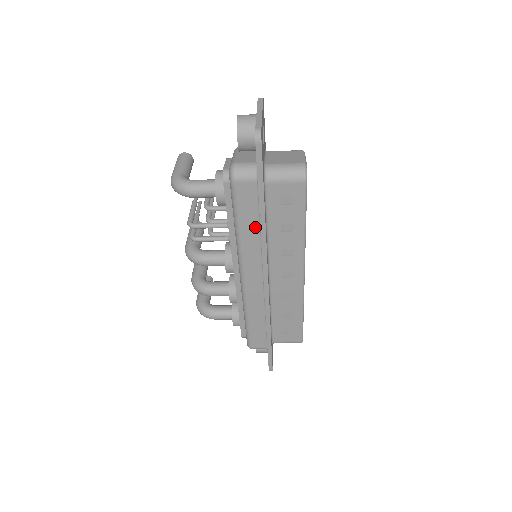
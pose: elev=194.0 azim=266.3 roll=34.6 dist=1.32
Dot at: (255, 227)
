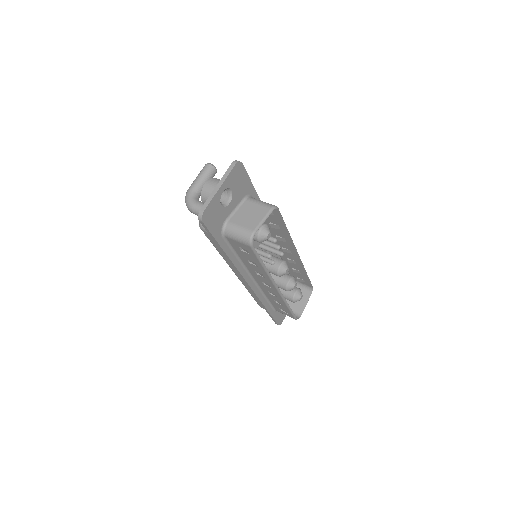
Dot at: occluded
